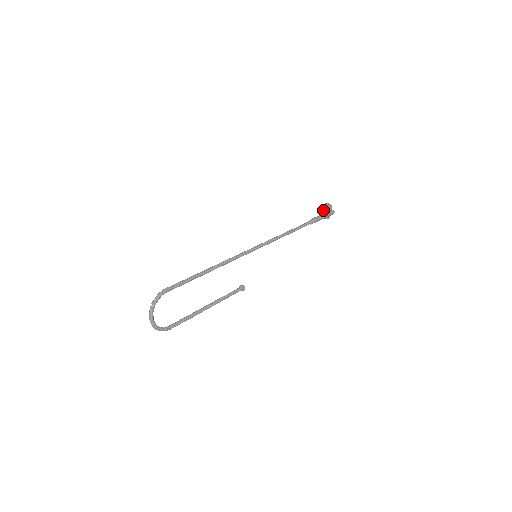
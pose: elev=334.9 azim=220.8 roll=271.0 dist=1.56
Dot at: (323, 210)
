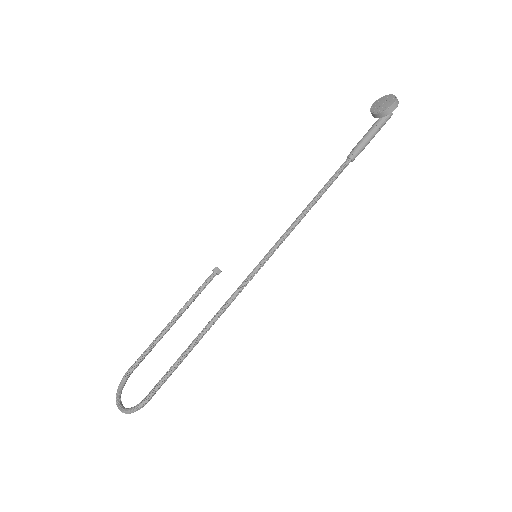
Dot at: (381, 116)
